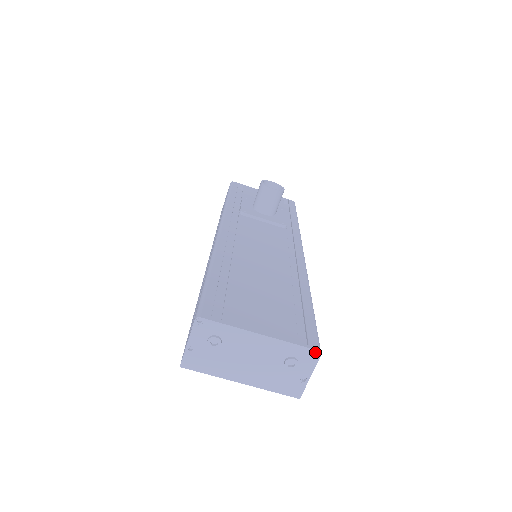
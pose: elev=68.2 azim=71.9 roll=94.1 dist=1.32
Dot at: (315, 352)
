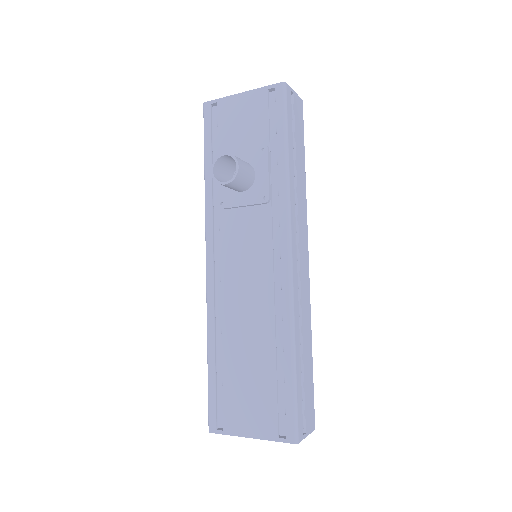
Dot at: (293, 443)
